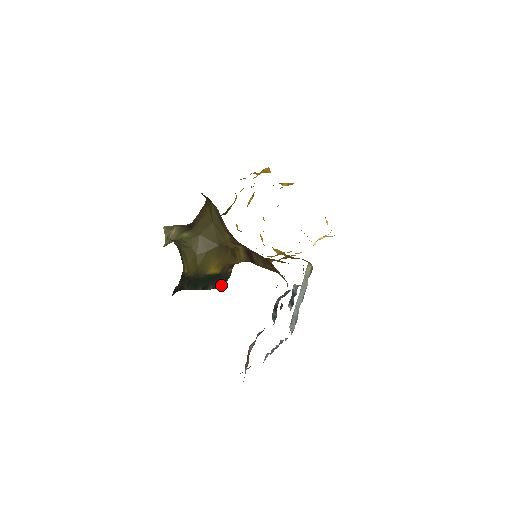
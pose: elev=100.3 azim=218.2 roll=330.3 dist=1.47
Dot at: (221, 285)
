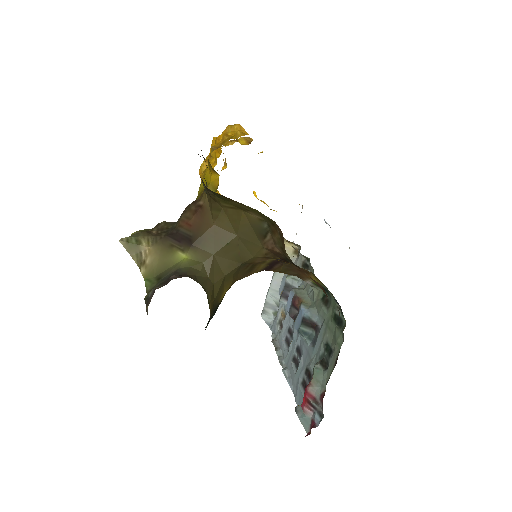
Dot at: occluded
